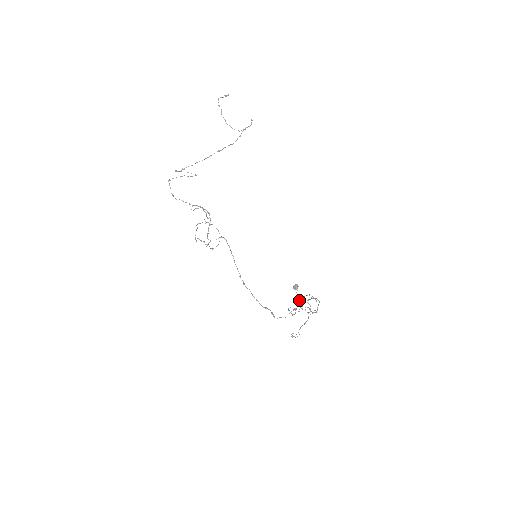
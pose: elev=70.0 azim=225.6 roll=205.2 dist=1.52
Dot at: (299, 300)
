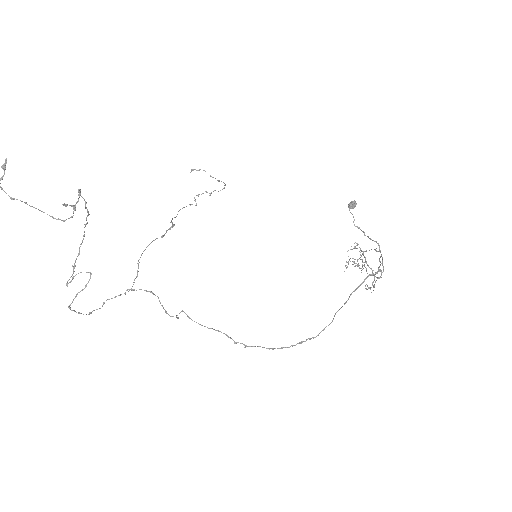
Dot at: (357, 245)
